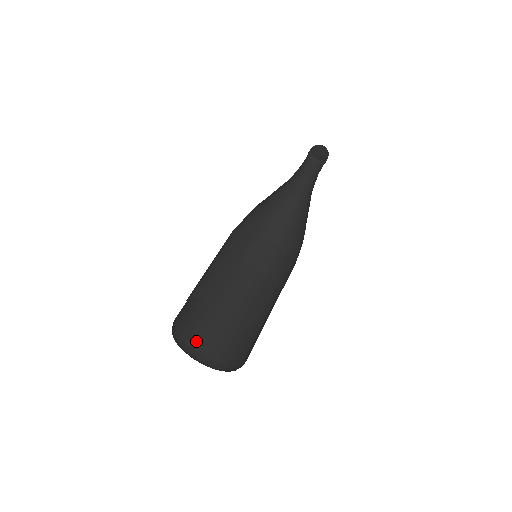
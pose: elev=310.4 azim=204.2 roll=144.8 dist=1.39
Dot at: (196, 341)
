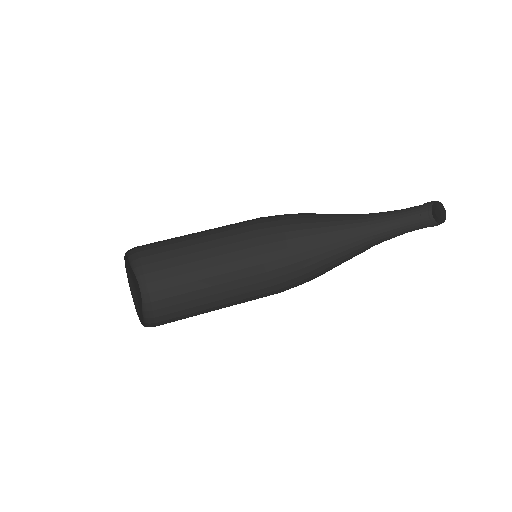
Dot at: (161, 307)
